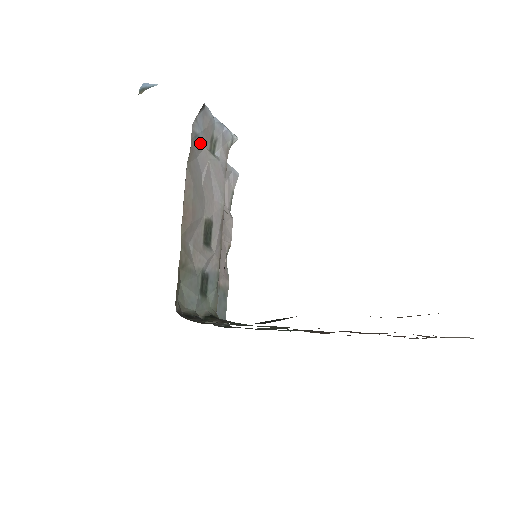
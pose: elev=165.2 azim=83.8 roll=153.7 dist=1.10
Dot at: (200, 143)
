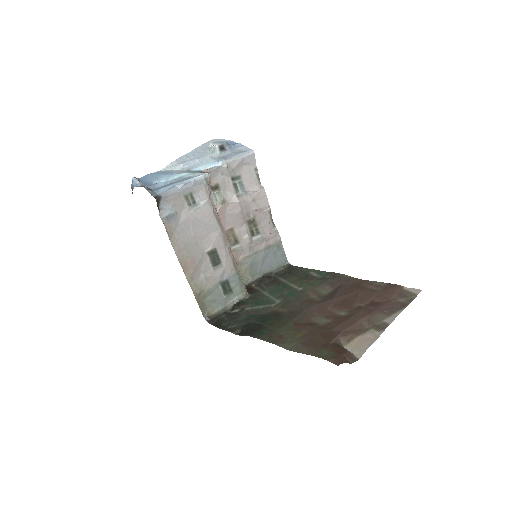
Dot at: (175, 214)
